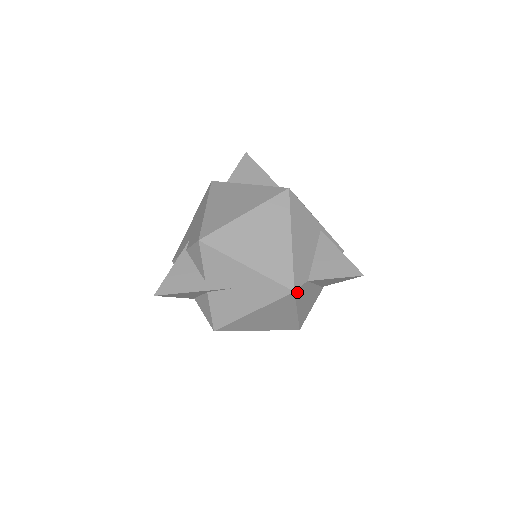
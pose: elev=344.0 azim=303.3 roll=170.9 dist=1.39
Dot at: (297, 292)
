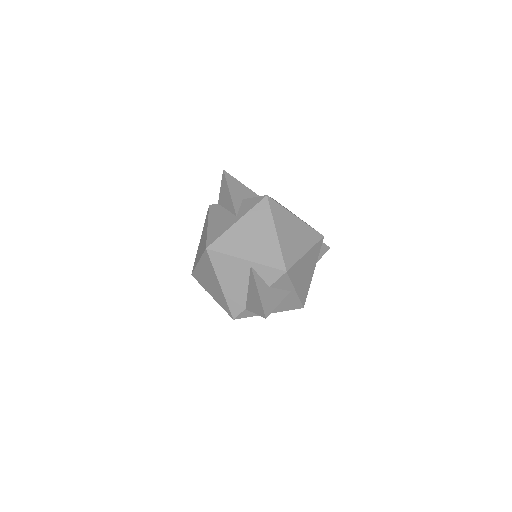
Dot at: (240, 317)
